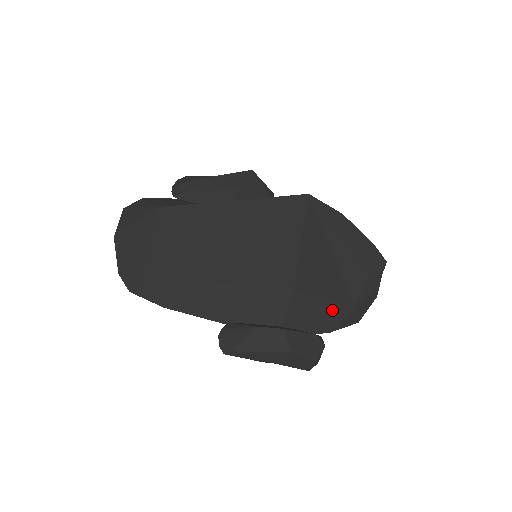
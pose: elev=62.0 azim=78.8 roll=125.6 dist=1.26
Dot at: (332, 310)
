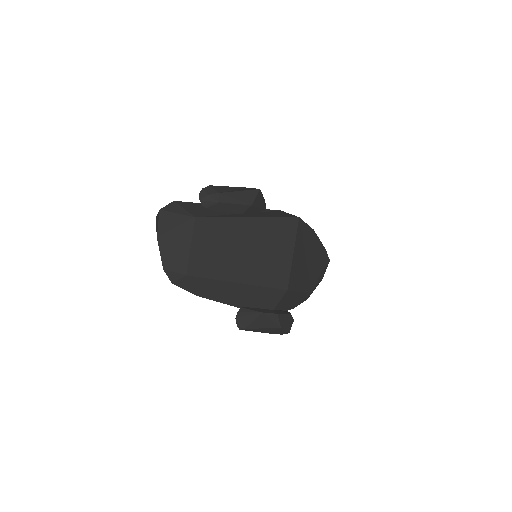
Dot at: (300, 297)
